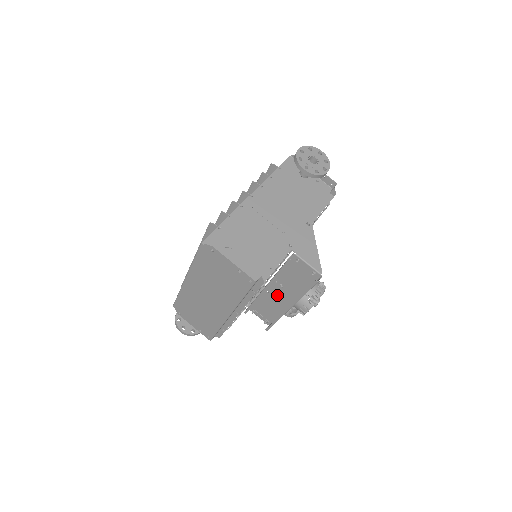
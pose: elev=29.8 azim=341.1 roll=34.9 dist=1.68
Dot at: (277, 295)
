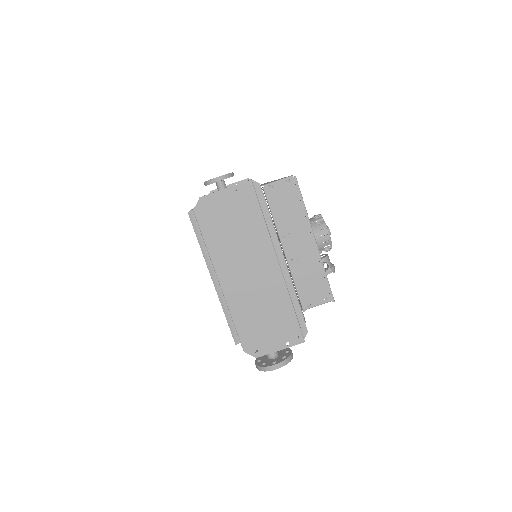
Dot at: (299, 251)
